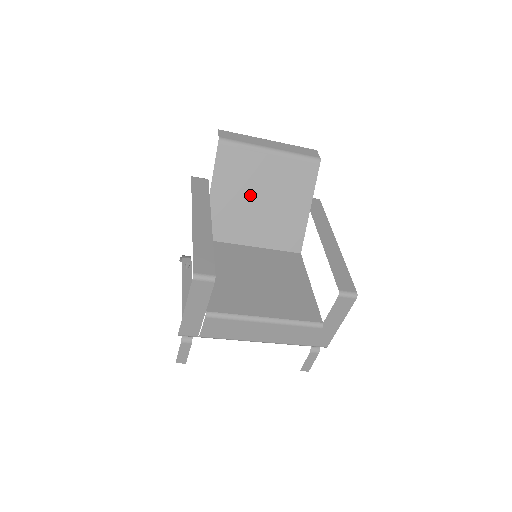
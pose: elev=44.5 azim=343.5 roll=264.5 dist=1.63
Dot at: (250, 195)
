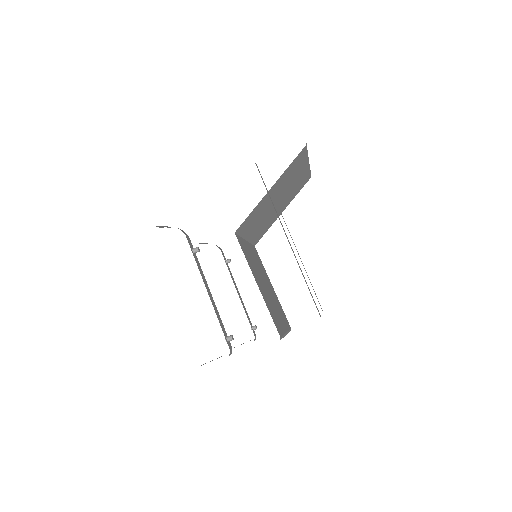
Dot at: (277, 197)
